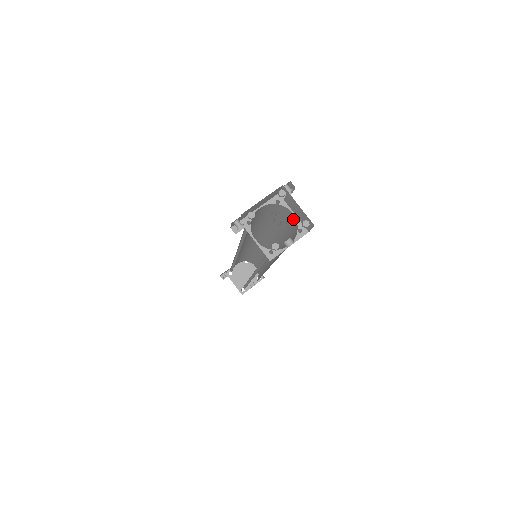
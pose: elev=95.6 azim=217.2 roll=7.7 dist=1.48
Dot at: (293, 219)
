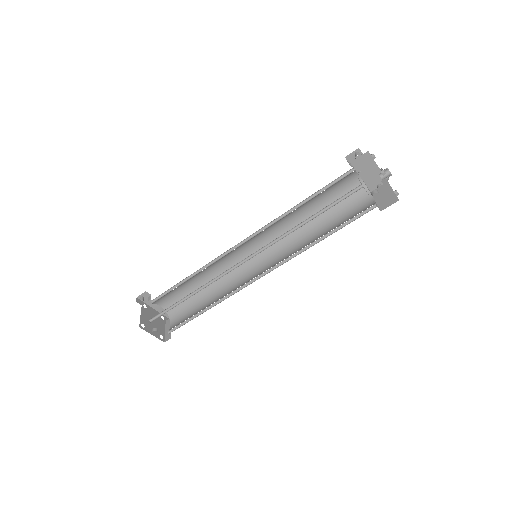
Dot at: (368, 204)
